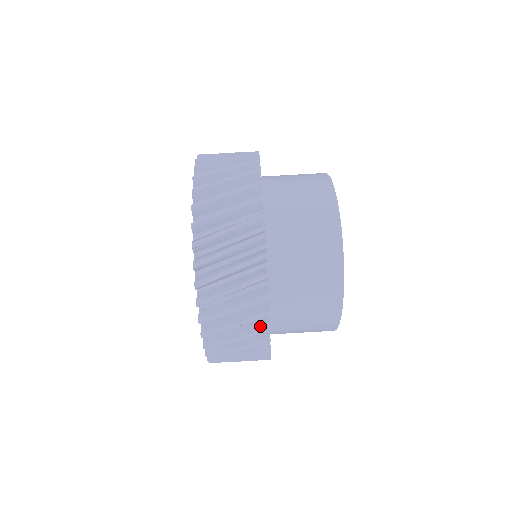
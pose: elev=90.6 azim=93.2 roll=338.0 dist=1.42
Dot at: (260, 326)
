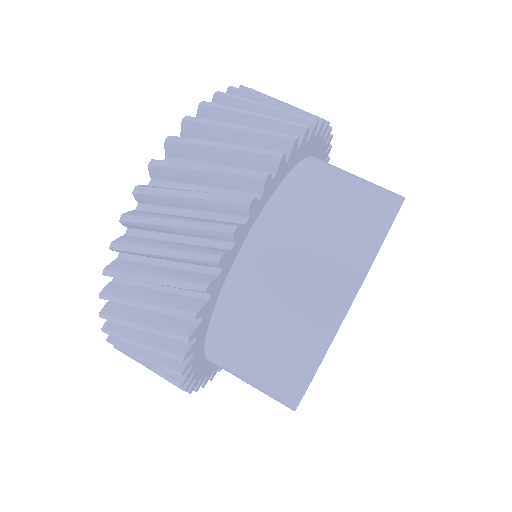
Dot at: (186, 305)
